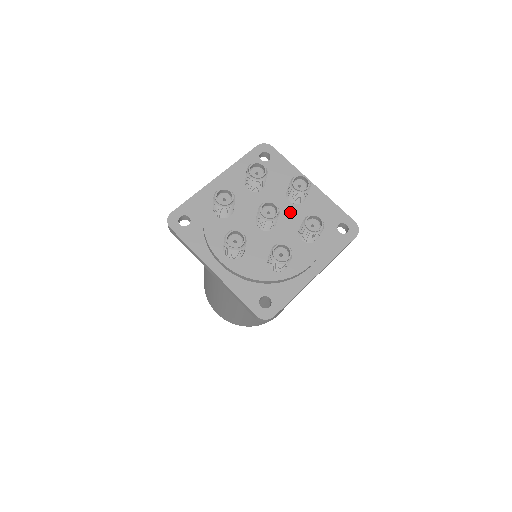
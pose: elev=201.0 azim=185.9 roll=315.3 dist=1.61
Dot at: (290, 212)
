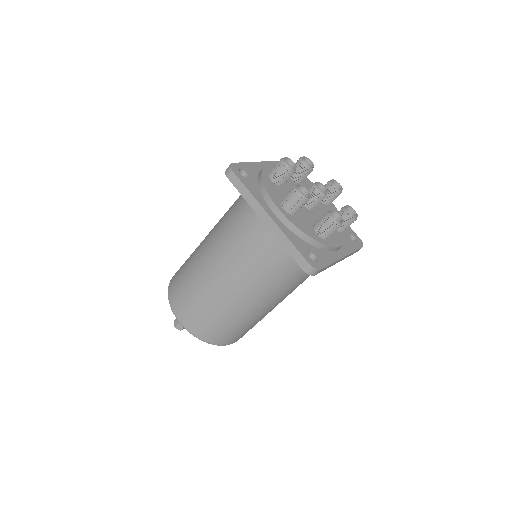
Dot at: (321, 207)
